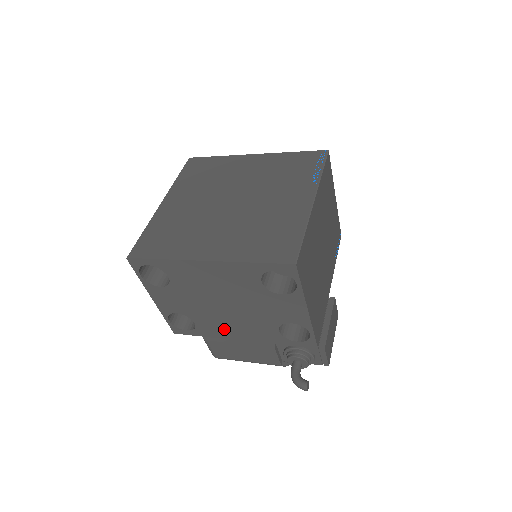
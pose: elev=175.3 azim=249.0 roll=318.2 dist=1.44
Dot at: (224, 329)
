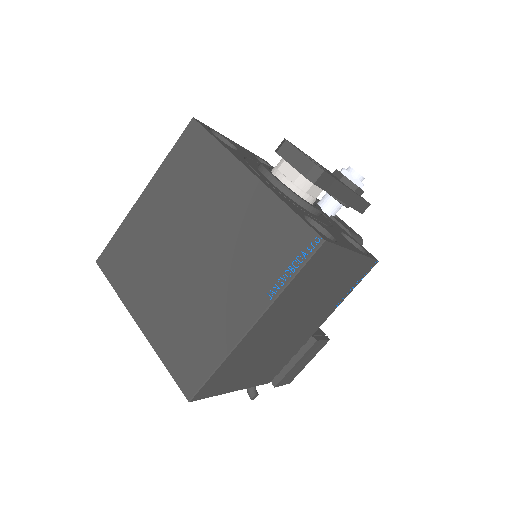
Dot at: occluded
